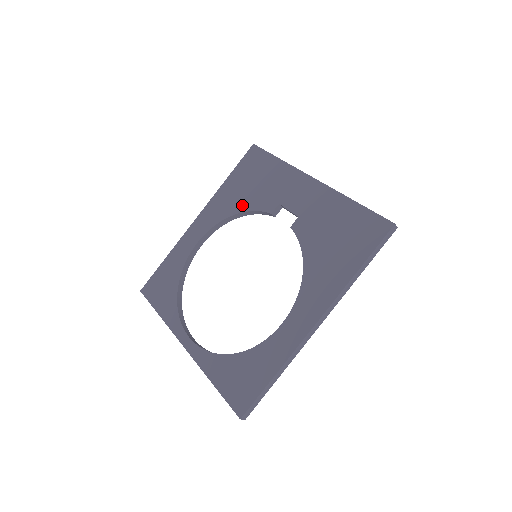
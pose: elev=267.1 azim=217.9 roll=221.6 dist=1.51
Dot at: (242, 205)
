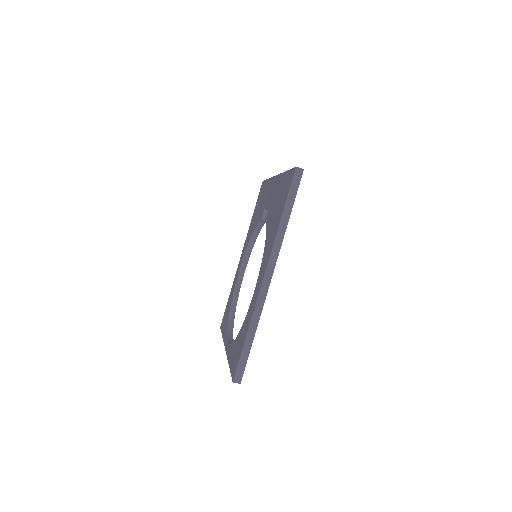
Dot at: (254, 226)
